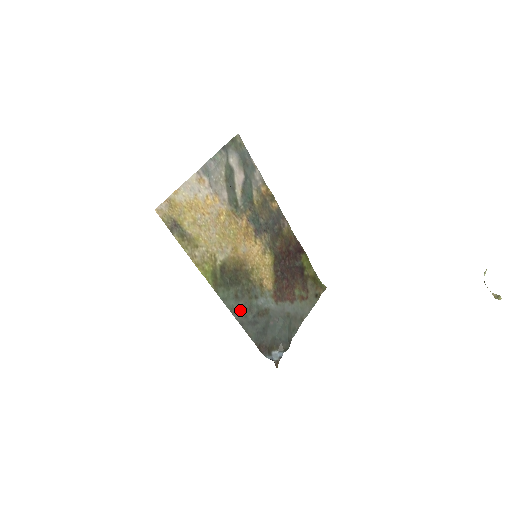
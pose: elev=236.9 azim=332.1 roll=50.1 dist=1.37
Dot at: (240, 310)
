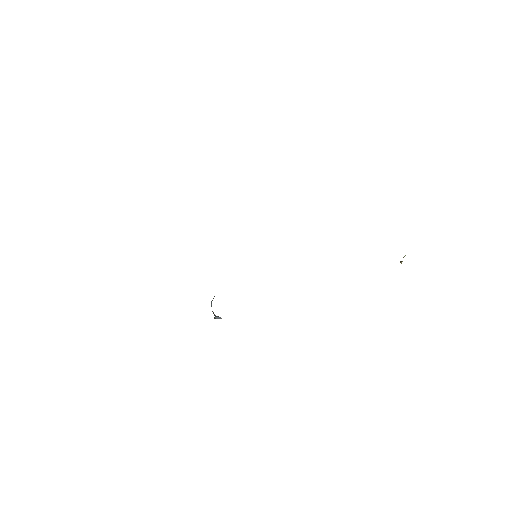
Dot at: occluded
